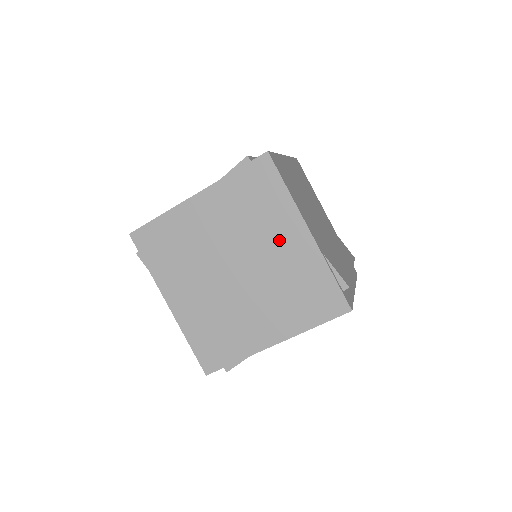
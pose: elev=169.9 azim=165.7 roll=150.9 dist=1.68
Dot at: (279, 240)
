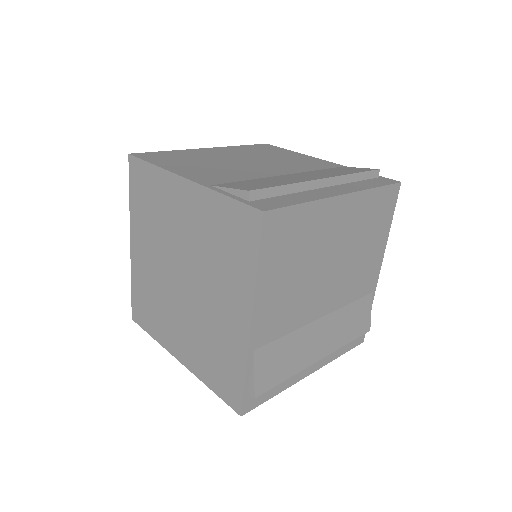
Dot at: (224, 299)
